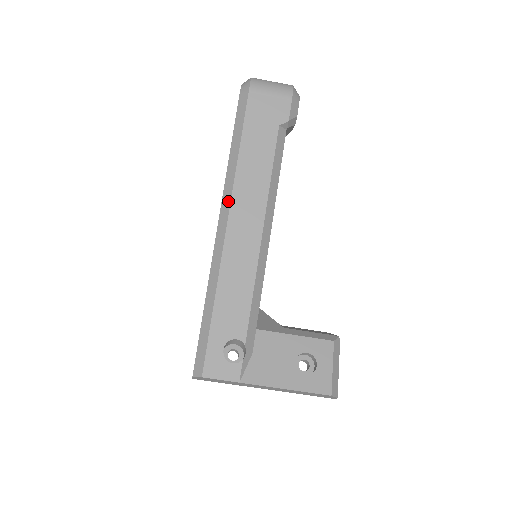
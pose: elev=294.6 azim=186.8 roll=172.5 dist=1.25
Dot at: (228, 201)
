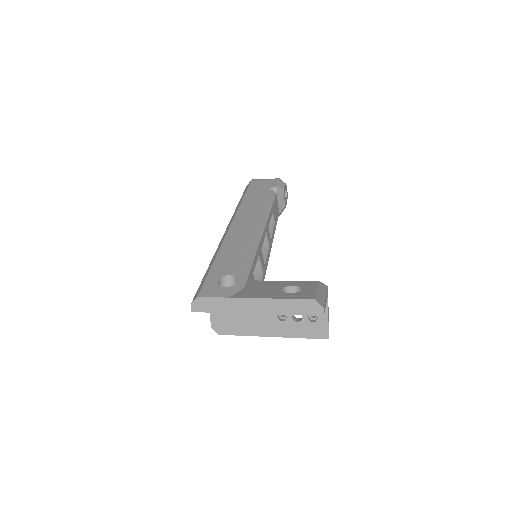
Dot at: (233, 219)
